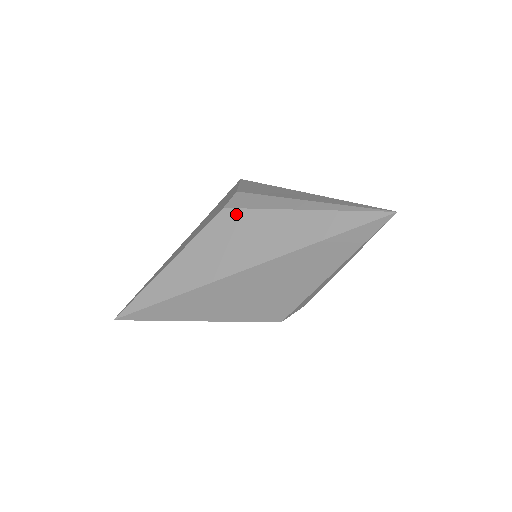
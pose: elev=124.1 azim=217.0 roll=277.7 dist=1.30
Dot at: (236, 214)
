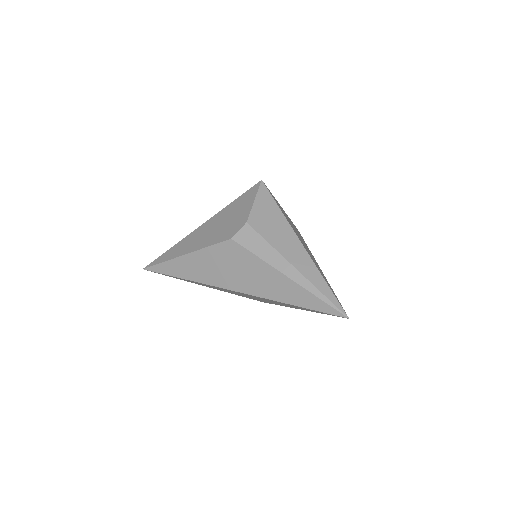
Dot at: (239, 249)
